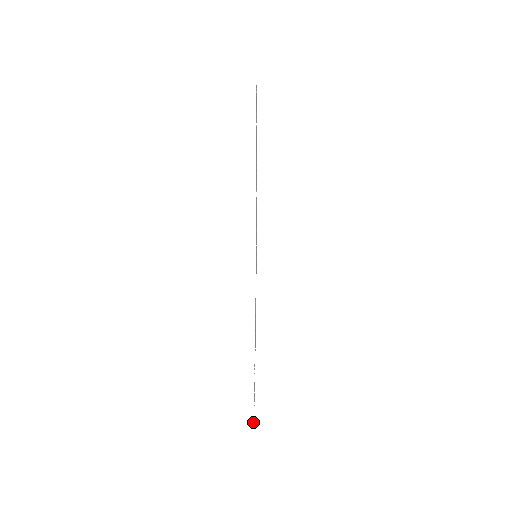
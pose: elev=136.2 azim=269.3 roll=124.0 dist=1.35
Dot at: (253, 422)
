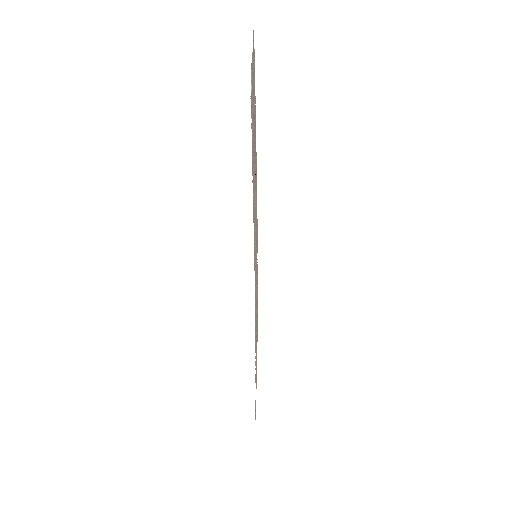
Dot at: (255, 417)
